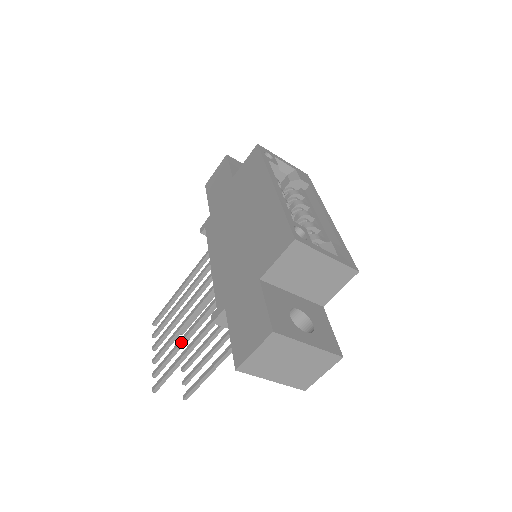
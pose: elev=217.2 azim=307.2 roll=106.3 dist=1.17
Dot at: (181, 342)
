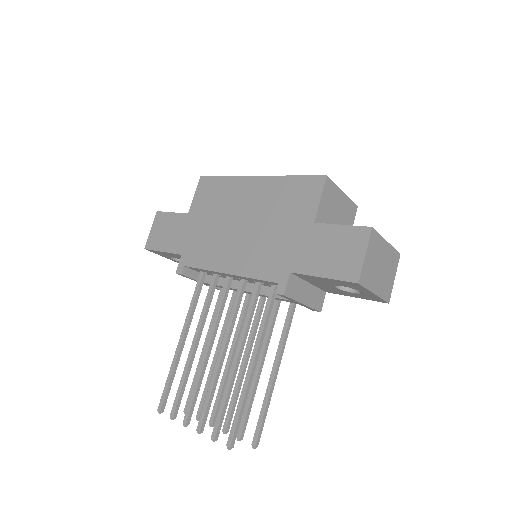
Dot at: (234, 369)
